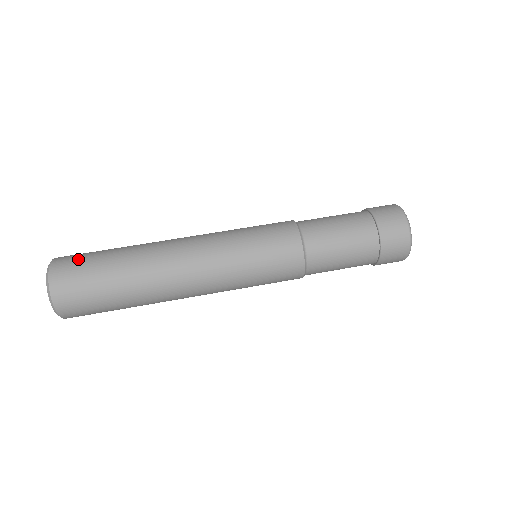
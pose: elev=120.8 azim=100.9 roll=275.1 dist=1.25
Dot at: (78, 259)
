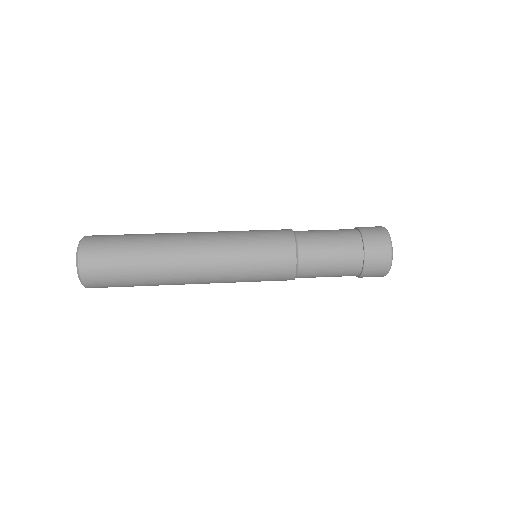
Dot at: (108, 235)
